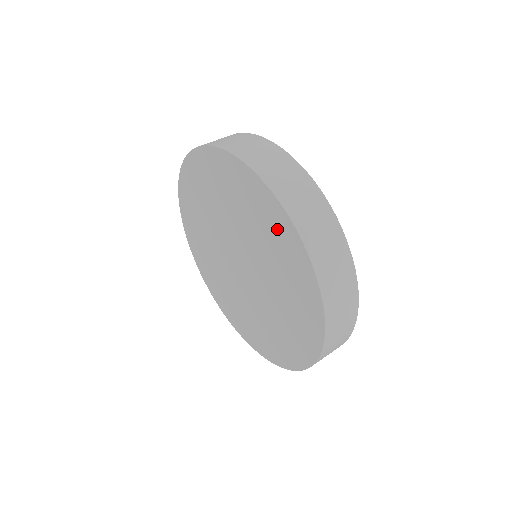
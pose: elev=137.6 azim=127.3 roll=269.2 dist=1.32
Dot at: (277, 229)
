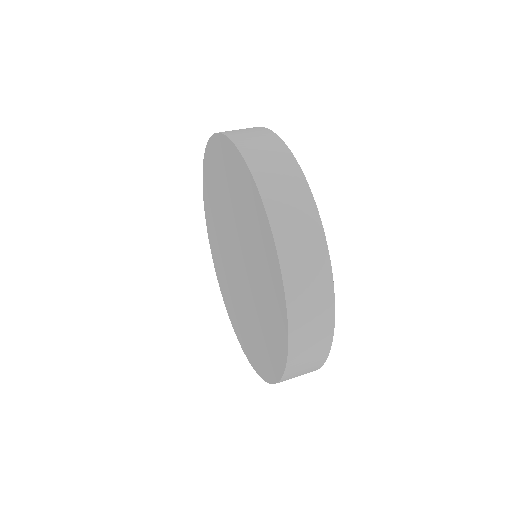
Dot at: (242, 182)
